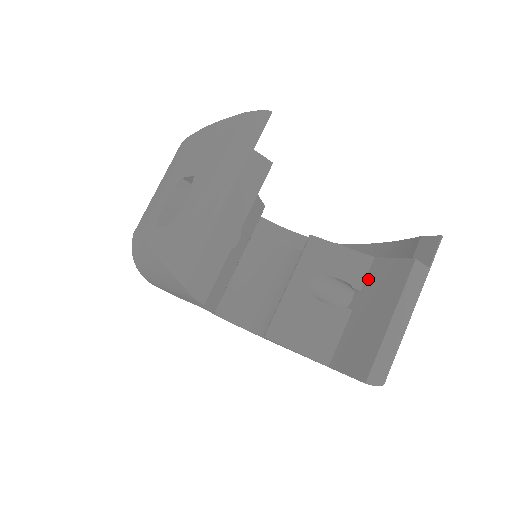
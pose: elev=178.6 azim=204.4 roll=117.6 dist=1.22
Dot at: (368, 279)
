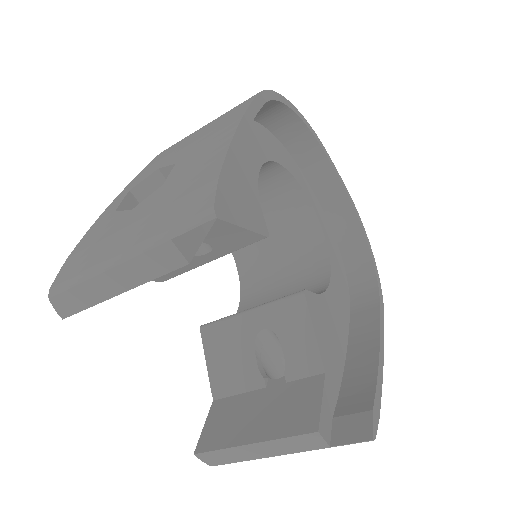
Dot at: (298, 383)
